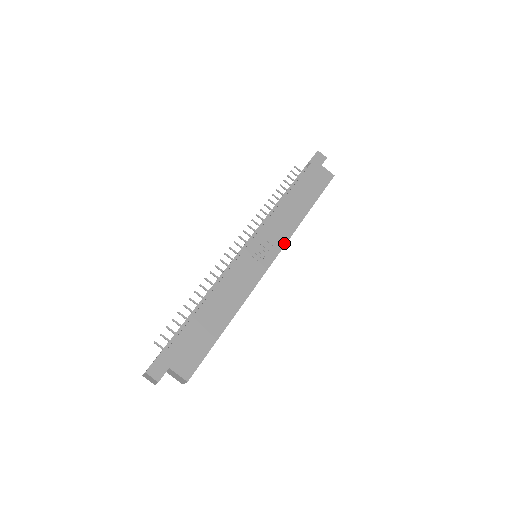
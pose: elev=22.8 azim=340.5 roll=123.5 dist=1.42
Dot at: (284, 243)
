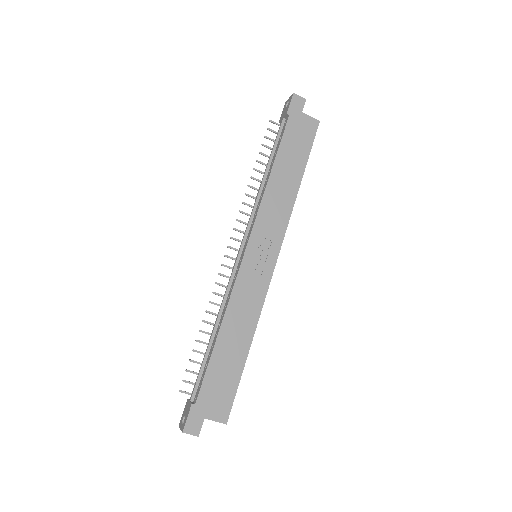
Dot at: (283, 233)
